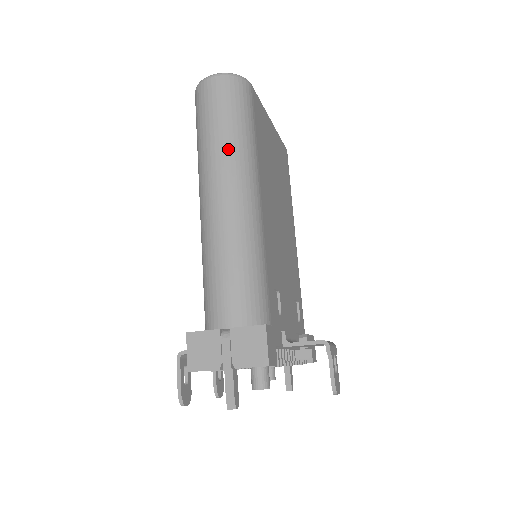
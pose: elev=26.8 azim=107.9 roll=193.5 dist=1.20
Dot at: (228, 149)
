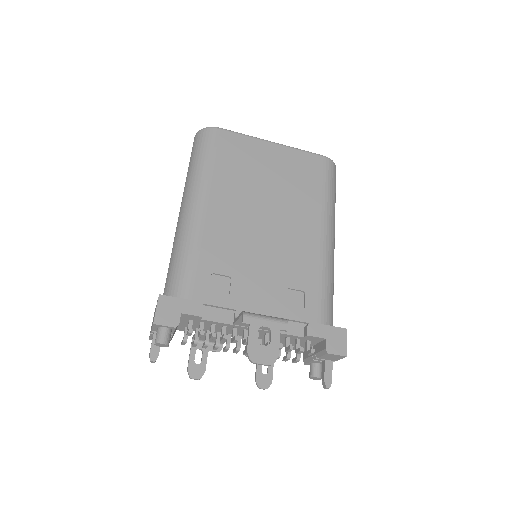
Dot at: (187, 181)
